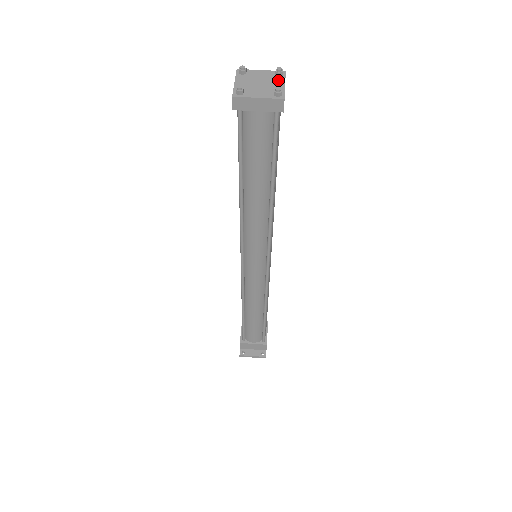
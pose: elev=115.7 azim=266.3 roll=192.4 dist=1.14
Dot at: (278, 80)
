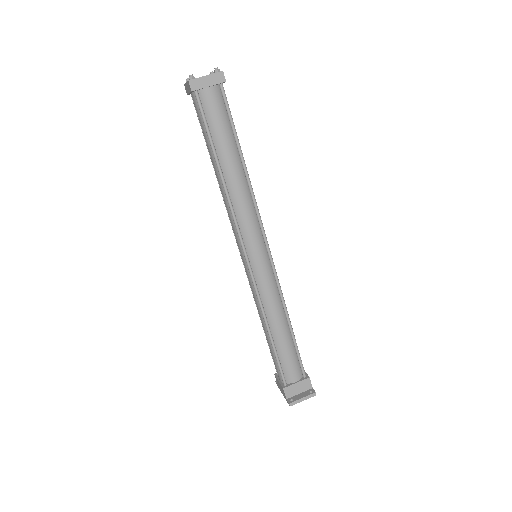
Dot at: occluded
